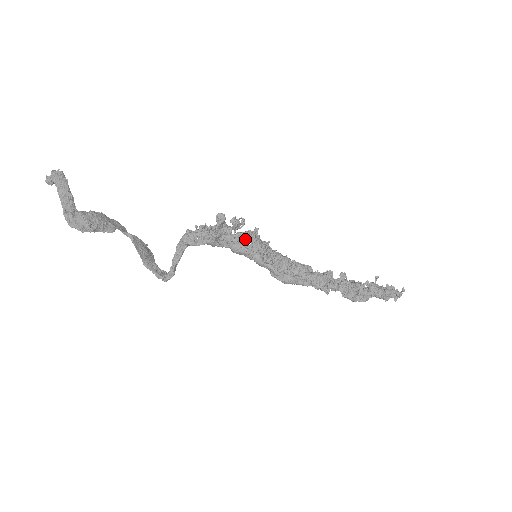
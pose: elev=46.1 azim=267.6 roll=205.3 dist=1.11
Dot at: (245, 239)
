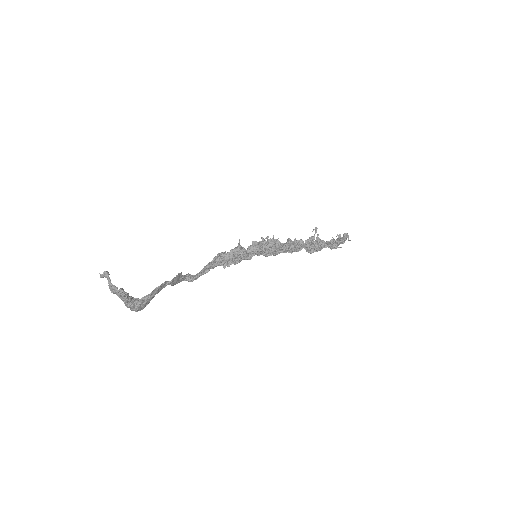
Dot at: occluded
